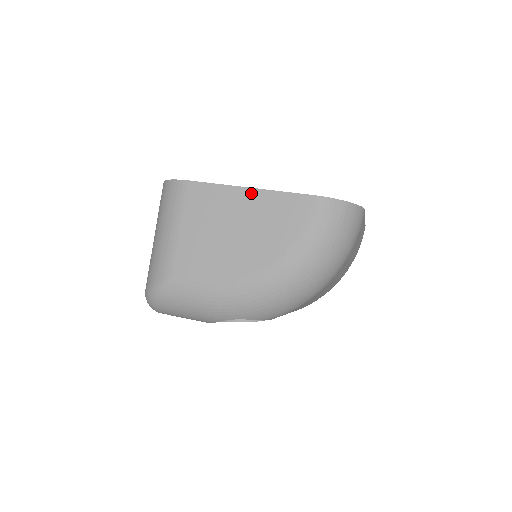
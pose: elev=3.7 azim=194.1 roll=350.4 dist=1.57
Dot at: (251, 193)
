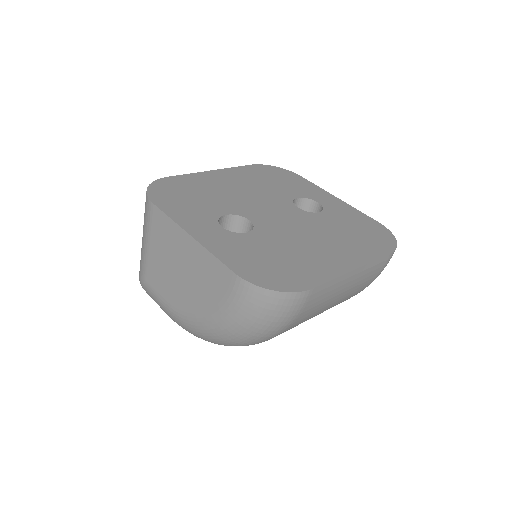
Dot at: (191, 242)
